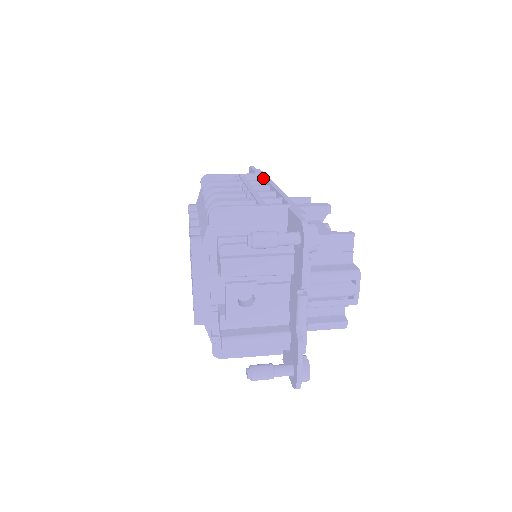
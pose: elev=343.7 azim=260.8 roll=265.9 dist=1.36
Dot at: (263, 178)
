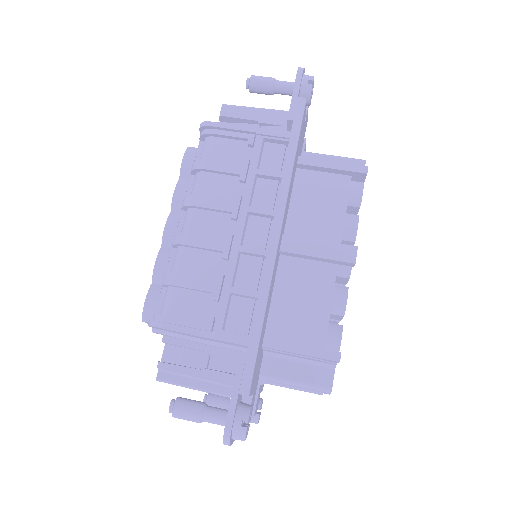
Dot at: occluded
